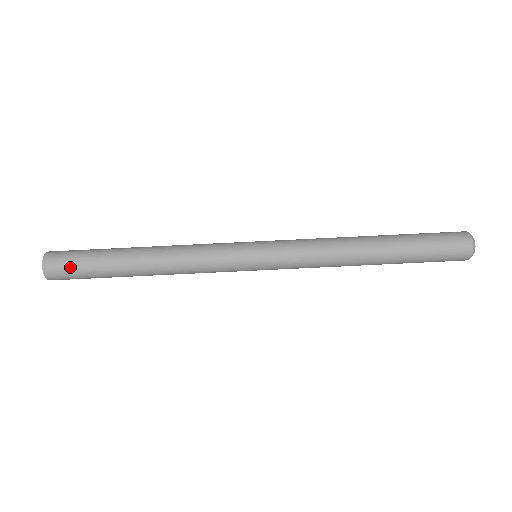
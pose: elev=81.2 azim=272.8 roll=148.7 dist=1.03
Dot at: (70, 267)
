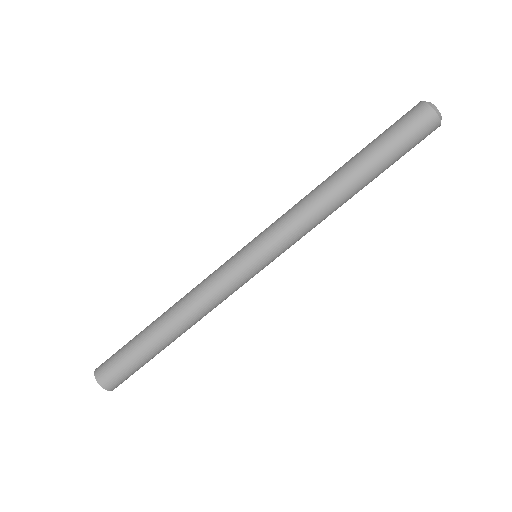
Dot at: (123, 373)
